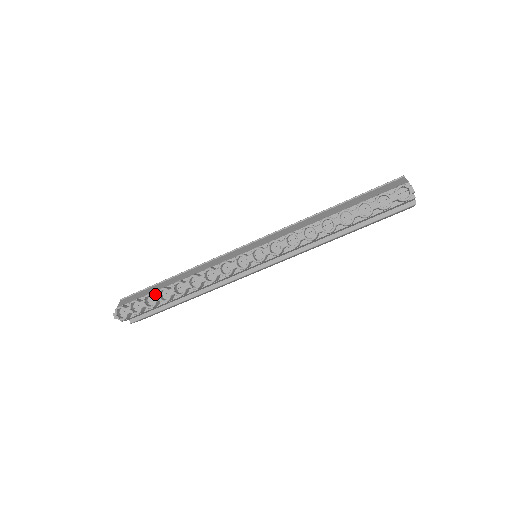
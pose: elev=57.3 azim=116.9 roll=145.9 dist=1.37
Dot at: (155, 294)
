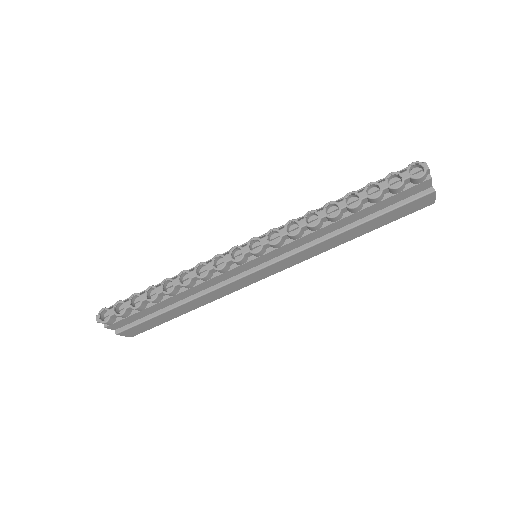
Dot at: occluded
